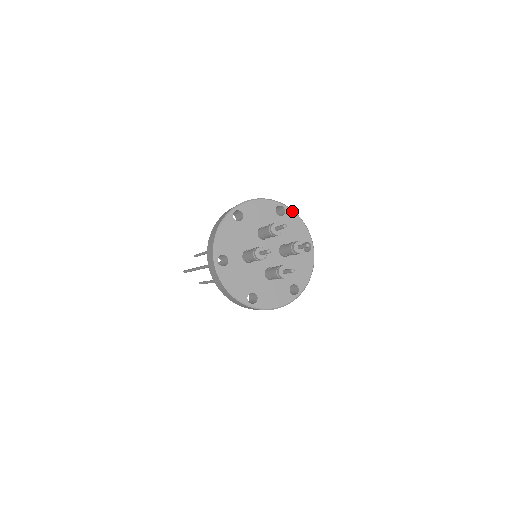
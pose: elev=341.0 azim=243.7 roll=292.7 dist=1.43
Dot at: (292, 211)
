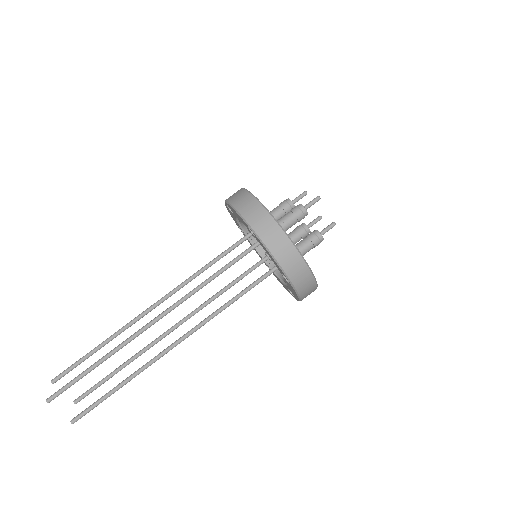
Dot at: occluded
